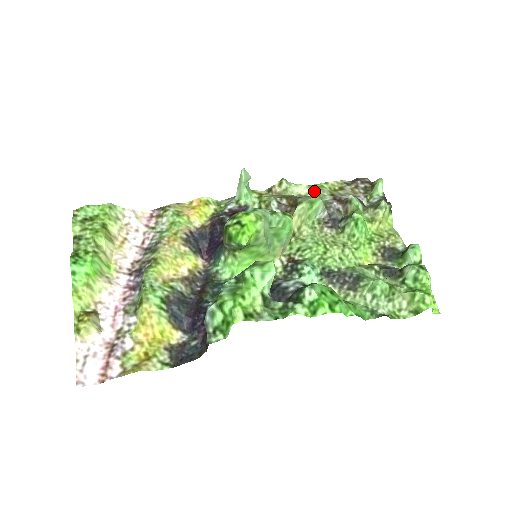
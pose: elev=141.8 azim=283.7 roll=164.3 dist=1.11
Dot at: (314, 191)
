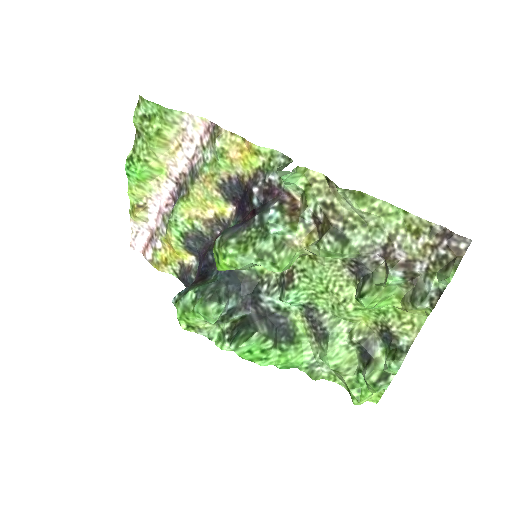
Dot at: (374, 218)
